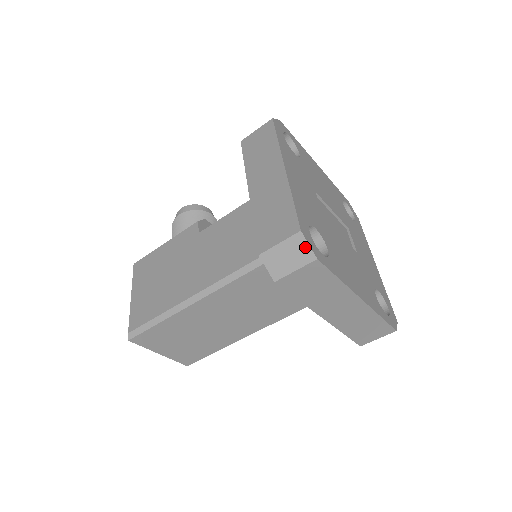
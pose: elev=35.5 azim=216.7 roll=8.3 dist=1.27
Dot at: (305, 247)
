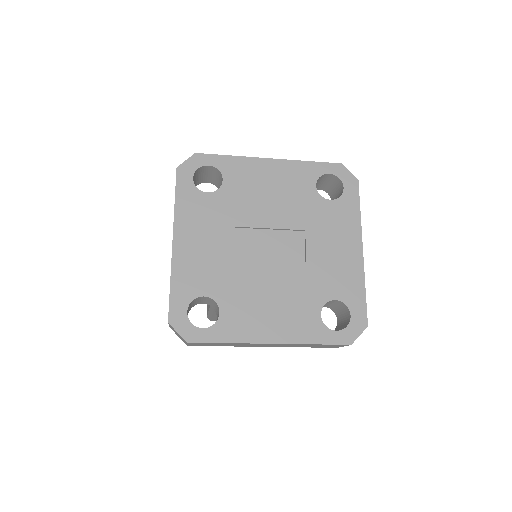
Dot at: (177, 333)
